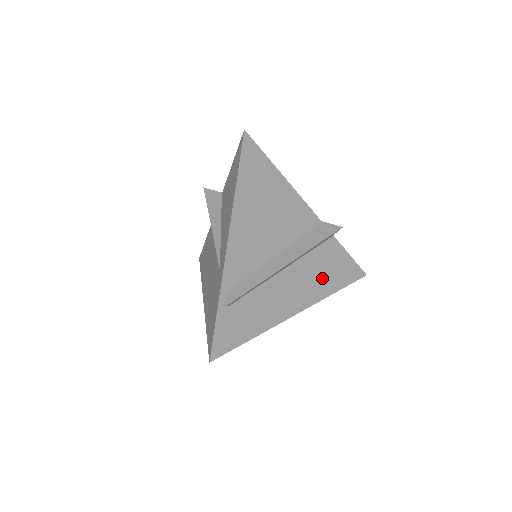
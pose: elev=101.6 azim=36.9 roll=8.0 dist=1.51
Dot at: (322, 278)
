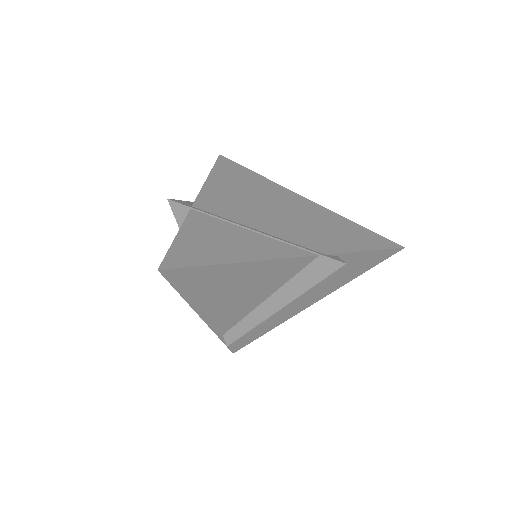
Dot at: (333, 281)
